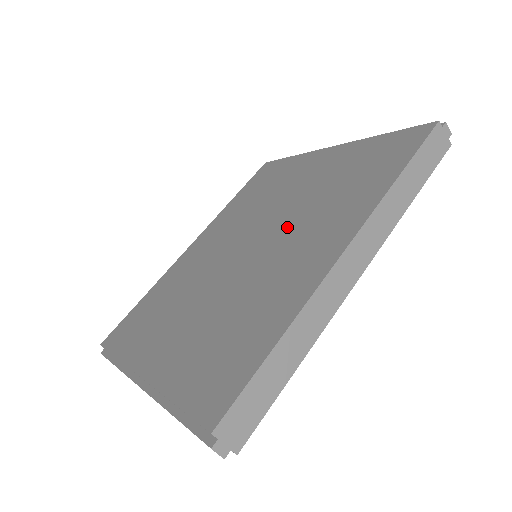
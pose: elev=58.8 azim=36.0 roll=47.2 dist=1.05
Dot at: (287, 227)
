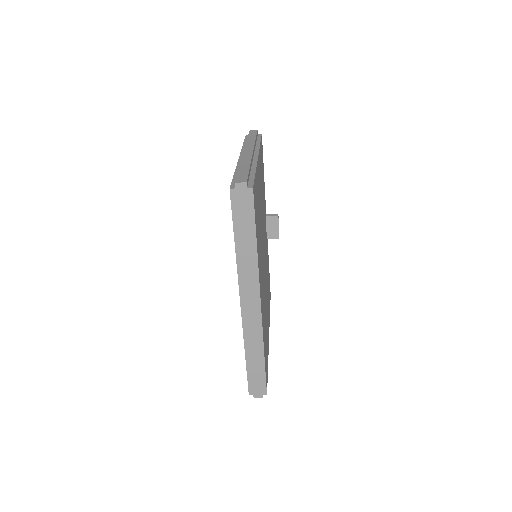
Dot at: occluded
